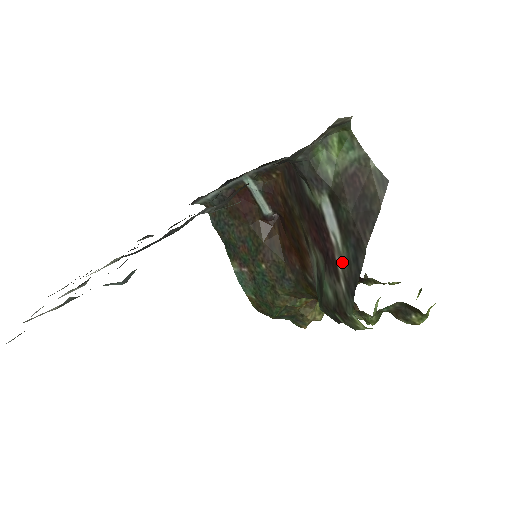
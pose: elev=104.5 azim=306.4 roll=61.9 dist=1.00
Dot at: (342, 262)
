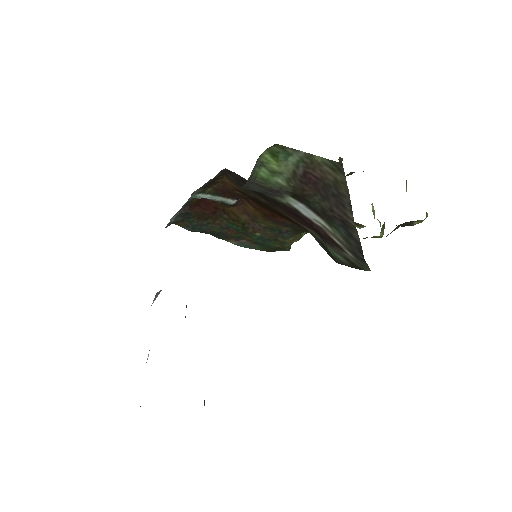
Dot at: (338, 239)
